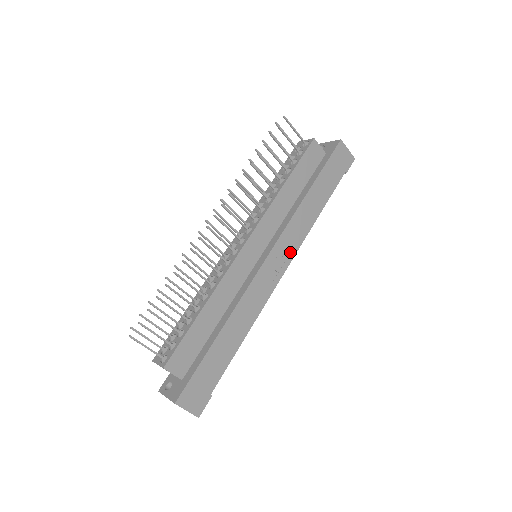
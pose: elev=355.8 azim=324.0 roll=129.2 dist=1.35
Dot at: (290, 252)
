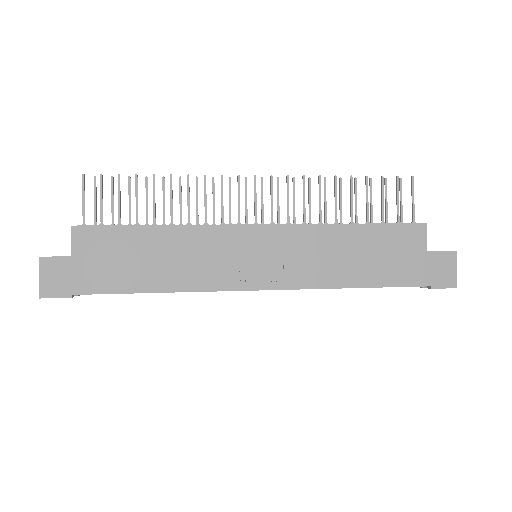
Dot at: (286, 280)
